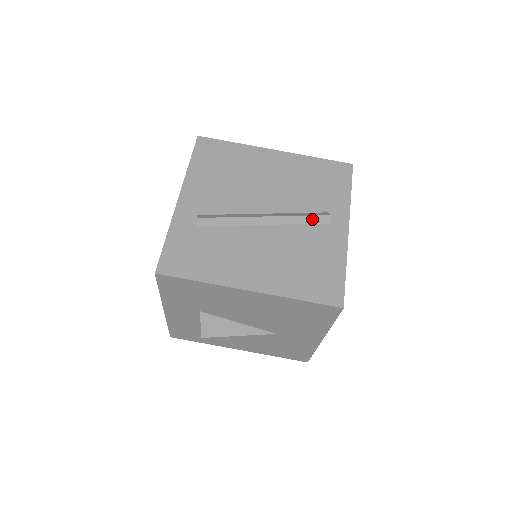
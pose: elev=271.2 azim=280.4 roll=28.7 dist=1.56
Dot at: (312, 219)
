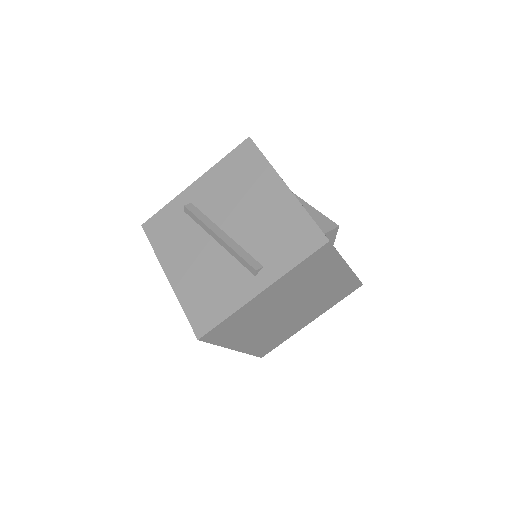
Dot at: (244, 263)
